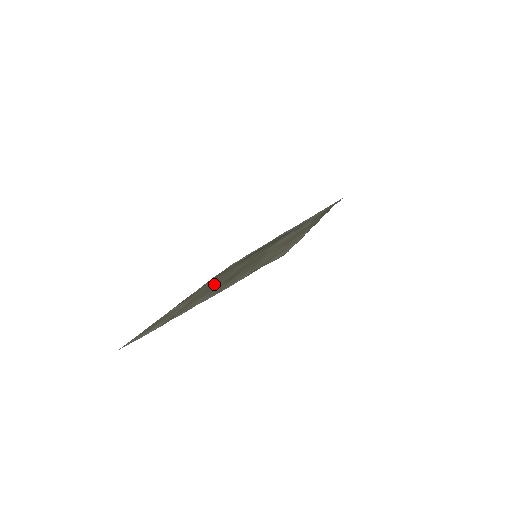
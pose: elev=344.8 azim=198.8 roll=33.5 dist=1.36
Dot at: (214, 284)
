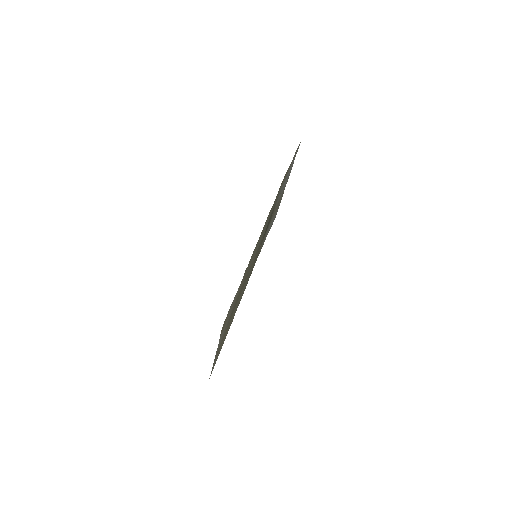
Dot at: occluded
